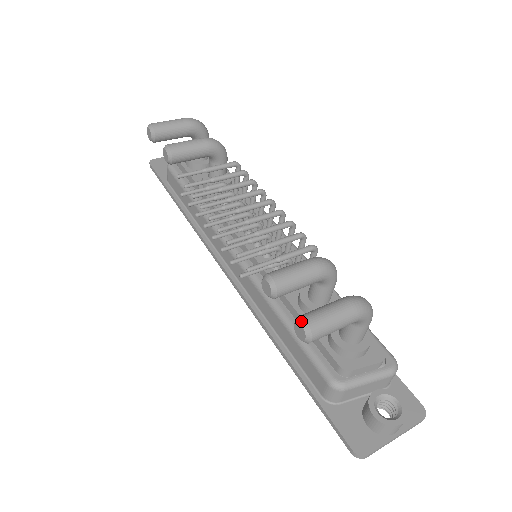
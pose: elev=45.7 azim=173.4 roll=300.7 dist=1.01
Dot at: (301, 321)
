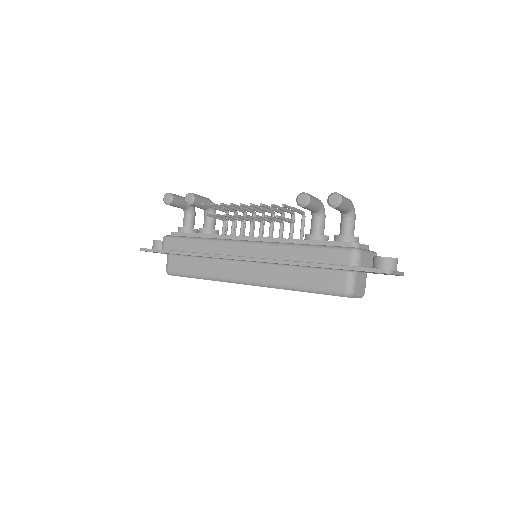
Dot at: (333, 193)
